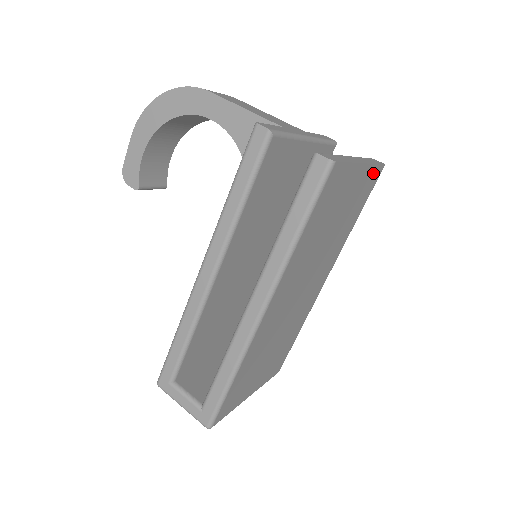
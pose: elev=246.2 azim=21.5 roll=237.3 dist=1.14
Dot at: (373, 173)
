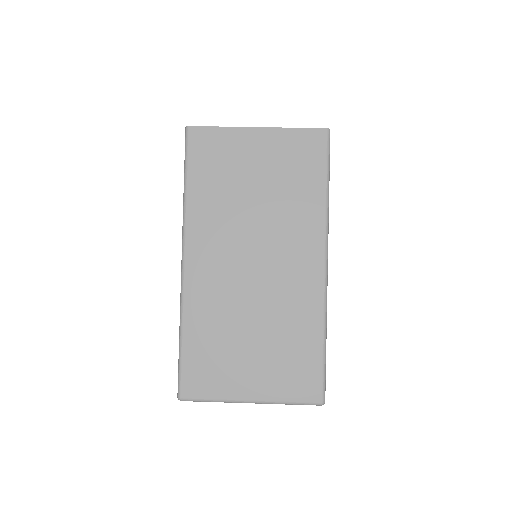
Dot at: (301, 137)
